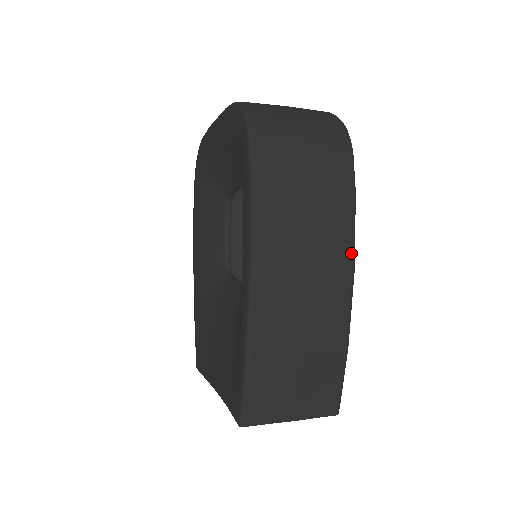
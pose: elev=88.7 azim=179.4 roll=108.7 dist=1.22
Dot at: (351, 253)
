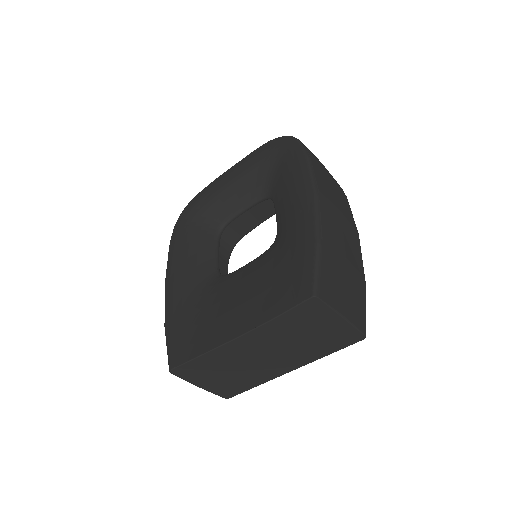
Dot at: (355, 225)
